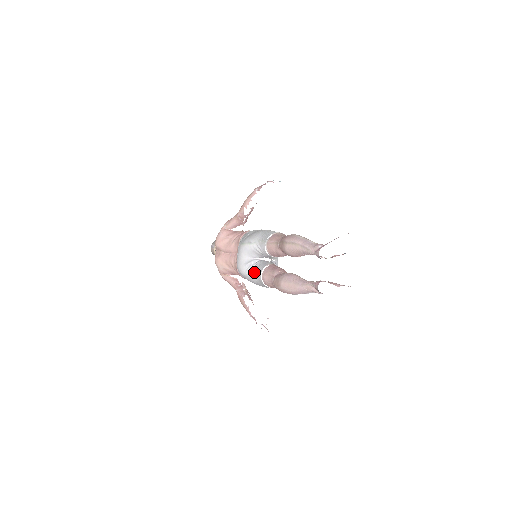
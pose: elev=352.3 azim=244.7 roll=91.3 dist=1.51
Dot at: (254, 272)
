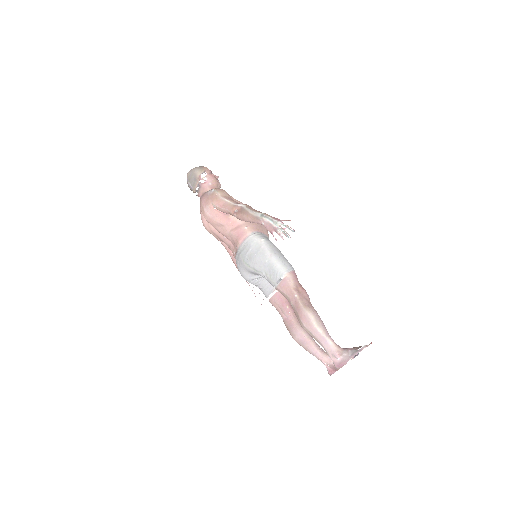
Dot at: (259, 288)
